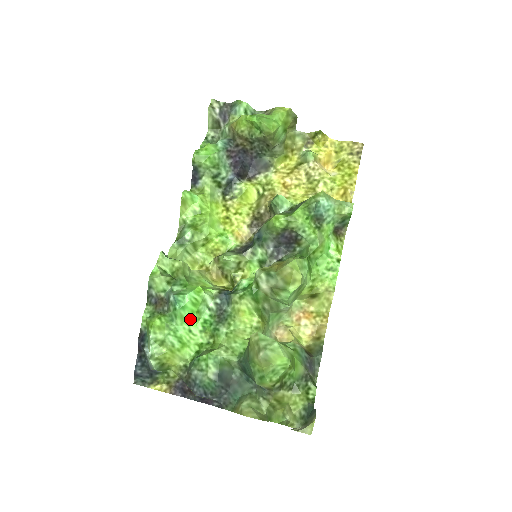
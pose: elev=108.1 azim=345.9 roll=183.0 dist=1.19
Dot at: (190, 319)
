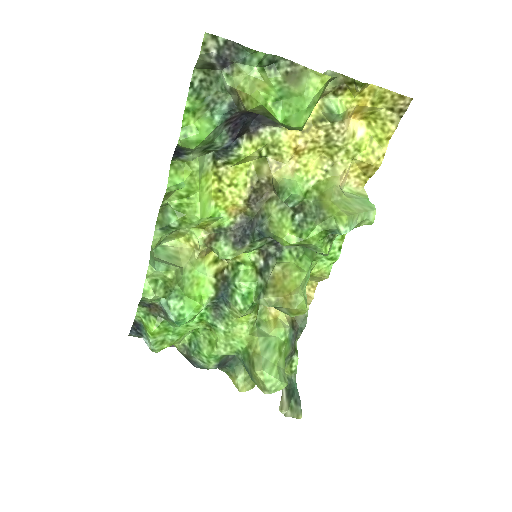
Dot at: (188, 322)
